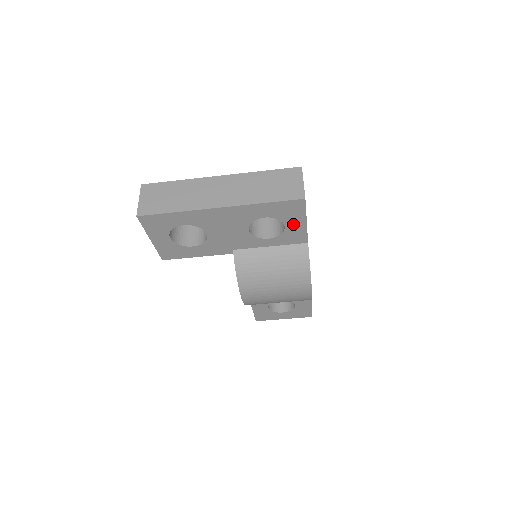
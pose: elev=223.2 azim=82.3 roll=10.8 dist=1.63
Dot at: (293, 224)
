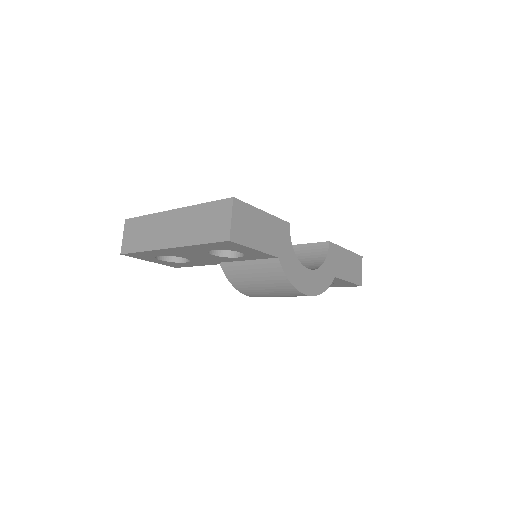
Dot at: (245, 251)
